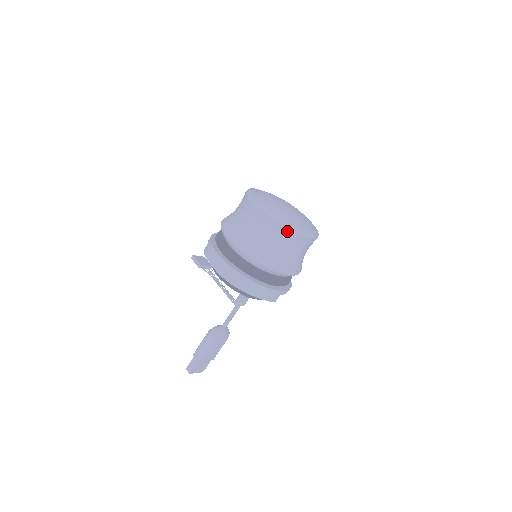
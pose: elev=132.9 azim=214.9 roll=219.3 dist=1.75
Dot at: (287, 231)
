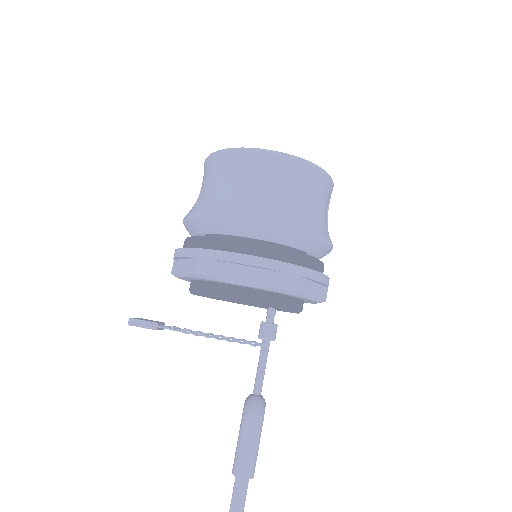
Dot at: (323, 177)
